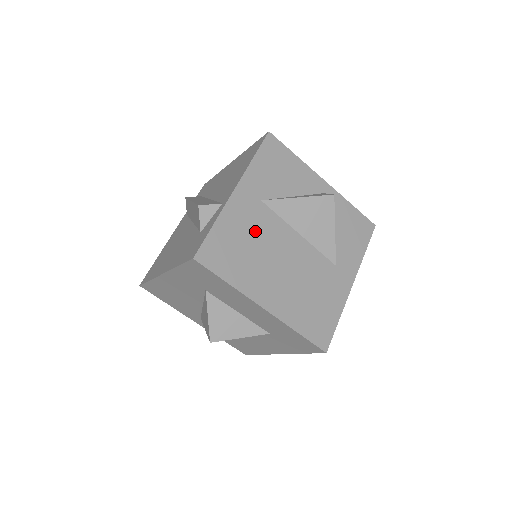
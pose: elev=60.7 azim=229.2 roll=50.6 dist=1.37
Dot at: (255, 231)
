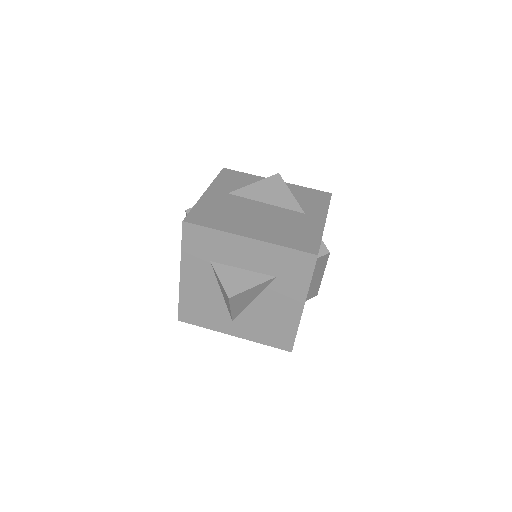
Dot at: (228, 206)
